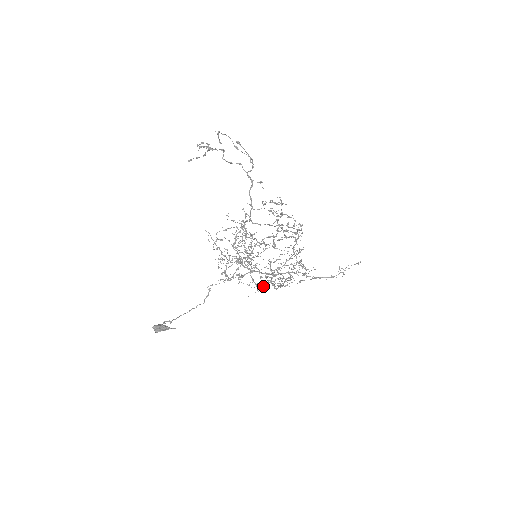
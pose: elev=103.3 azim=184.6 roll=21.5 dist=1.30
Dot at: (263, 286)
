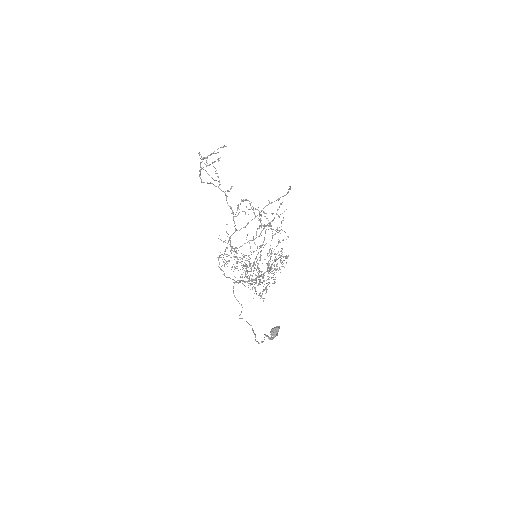
Dot at: occluded
